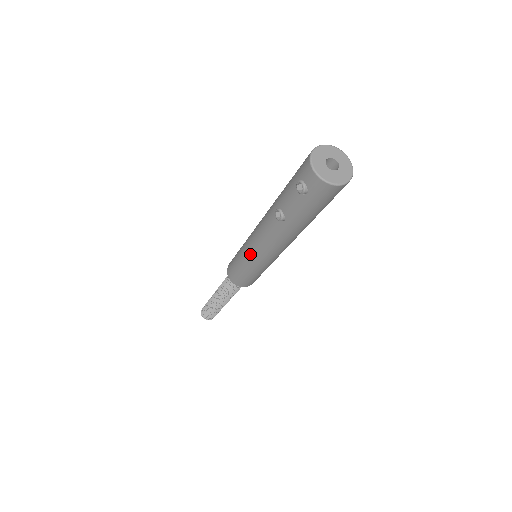
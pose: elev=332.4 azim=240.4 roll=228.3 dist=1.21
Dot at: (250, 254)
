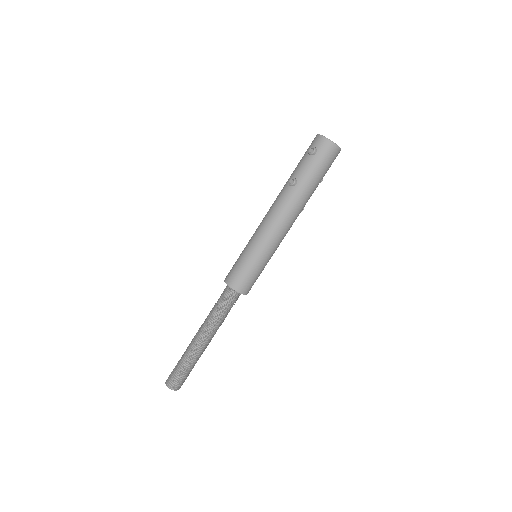
Dot at: (258, 237)
